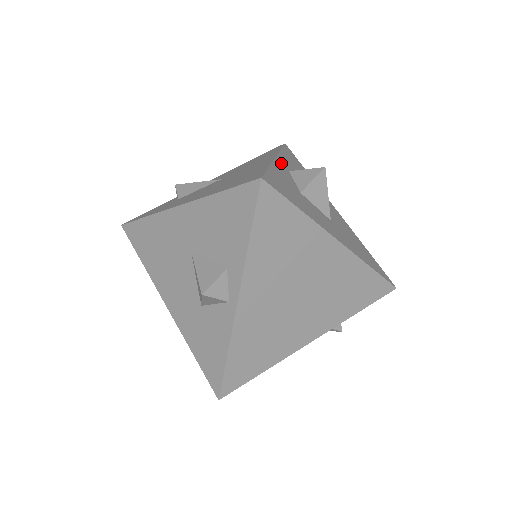
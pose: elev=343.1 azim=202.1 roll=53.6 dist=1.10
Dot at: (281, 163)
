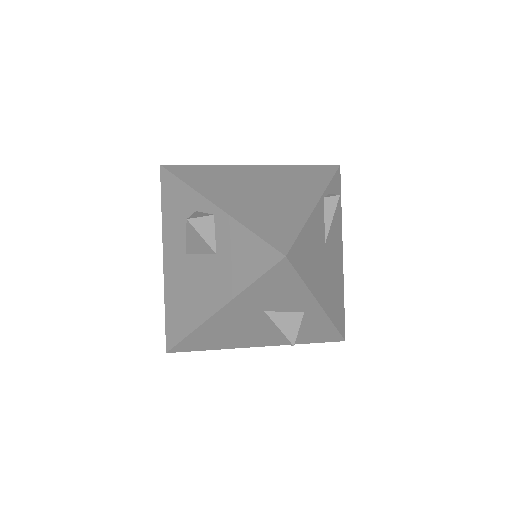
Dot at: occluded
